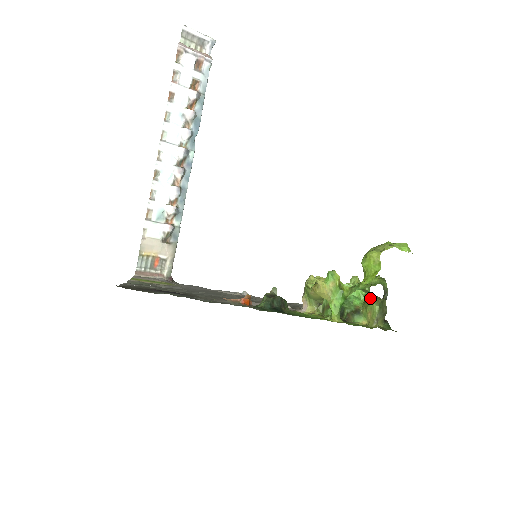
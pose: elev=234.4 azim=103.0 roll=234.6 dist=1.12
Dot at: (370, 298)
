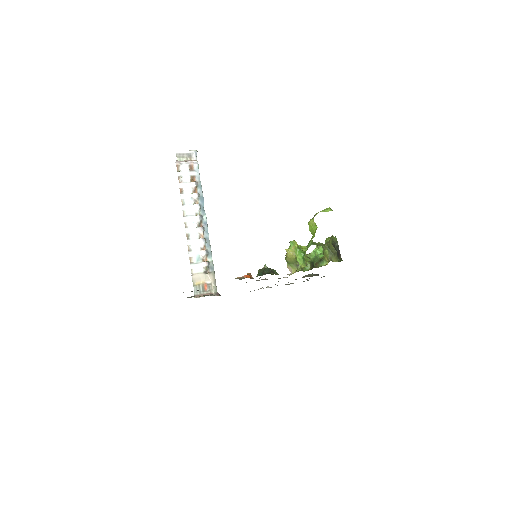
Dot at: occluded
